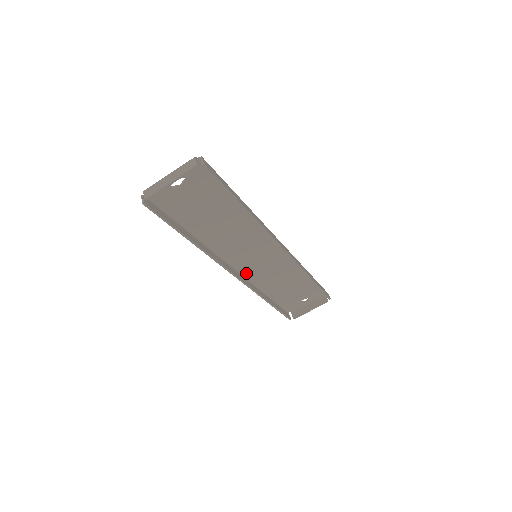
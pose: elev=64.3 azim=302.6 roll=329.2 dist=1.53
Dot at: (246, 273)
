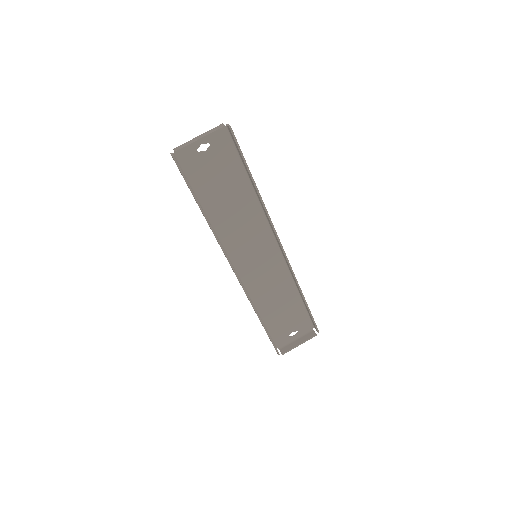
Dot at: (244, 278)
